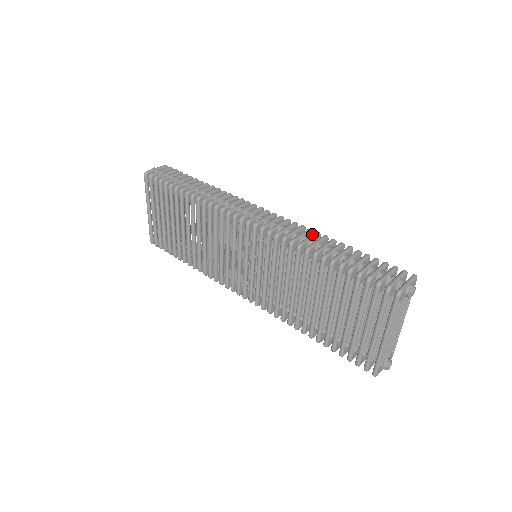
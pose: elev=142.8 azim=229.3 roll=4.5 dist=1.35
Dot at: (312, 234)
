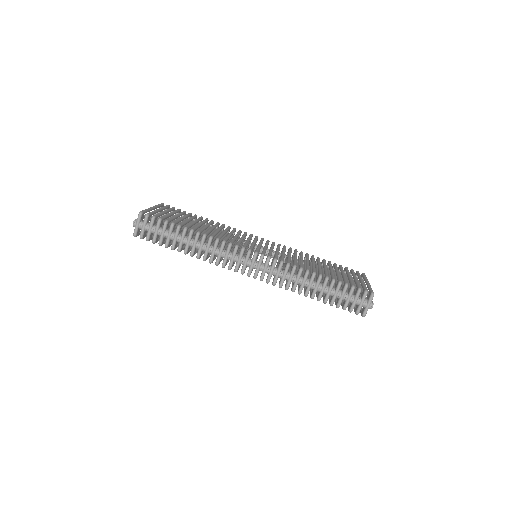
Dot at: occluded
